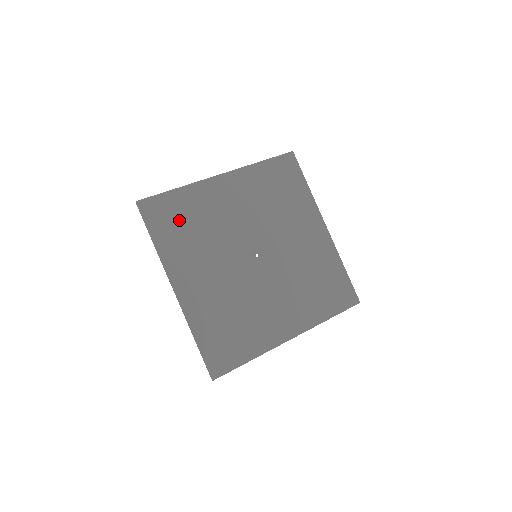
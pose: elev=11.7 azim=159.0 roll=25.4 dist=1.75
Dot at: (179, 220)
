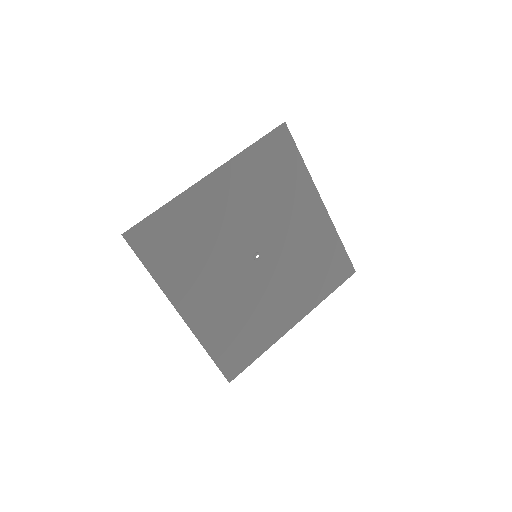
Dot at: (173, 242)
